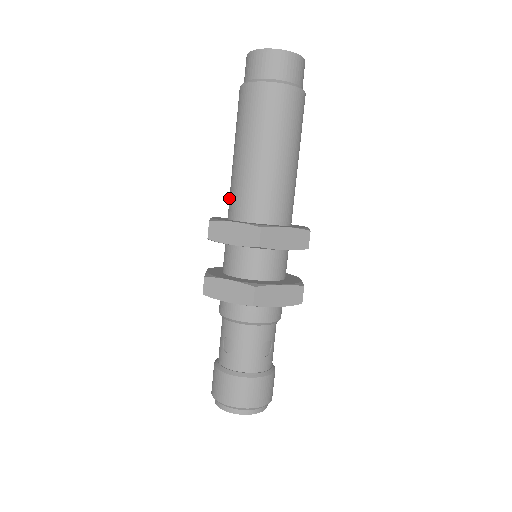
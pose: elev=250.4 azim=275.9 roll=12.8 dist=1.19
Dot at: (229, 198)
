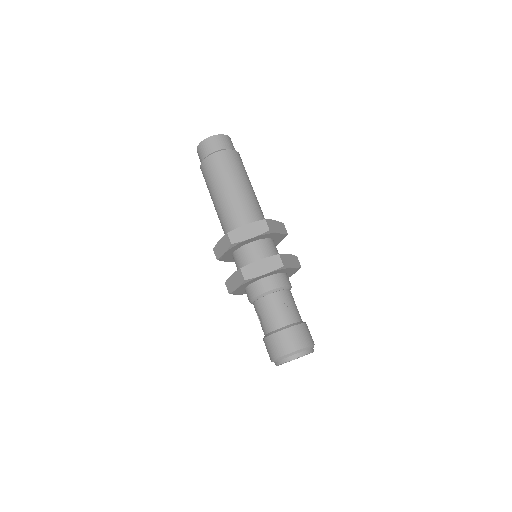
Dot at: occluded
